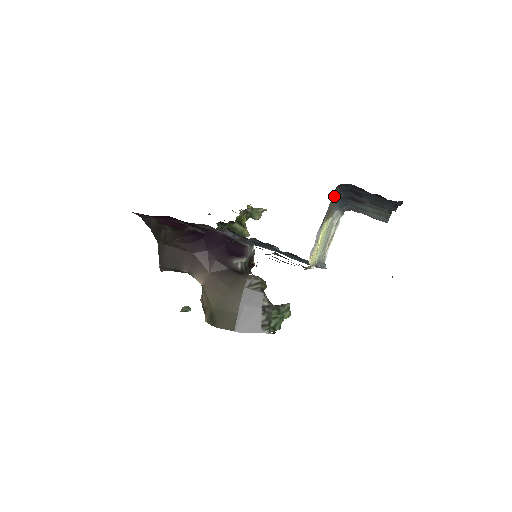
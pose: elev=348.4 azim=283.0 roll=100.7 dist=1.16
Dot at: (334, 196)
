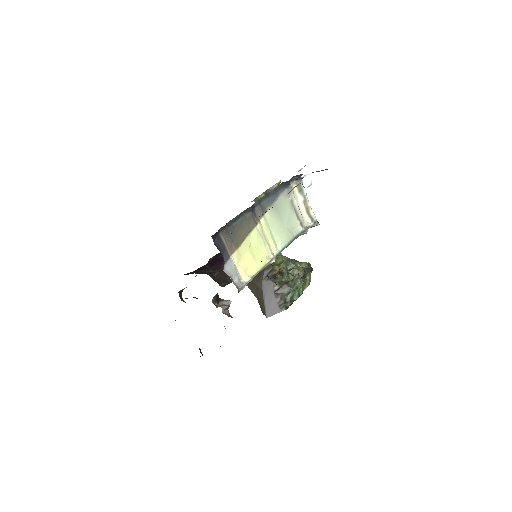
Dot at: (233, 226)
